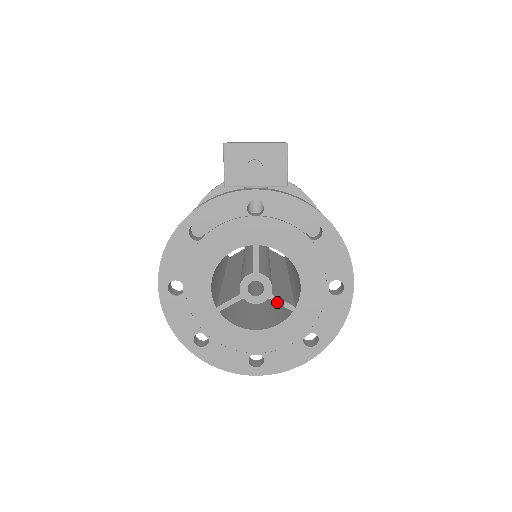
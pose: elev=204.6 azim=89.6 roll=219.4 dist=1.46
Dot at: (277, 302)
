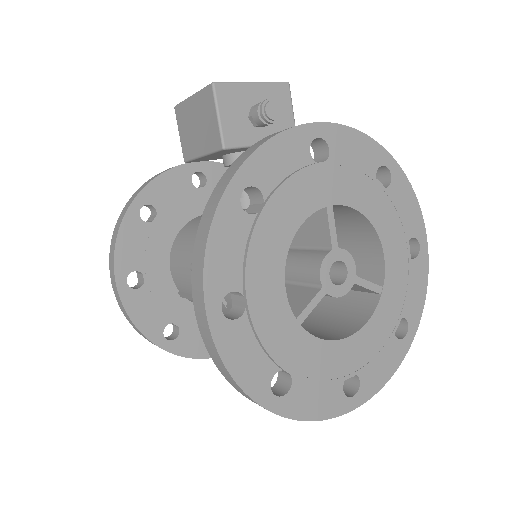
Dot at: (363, 286)
